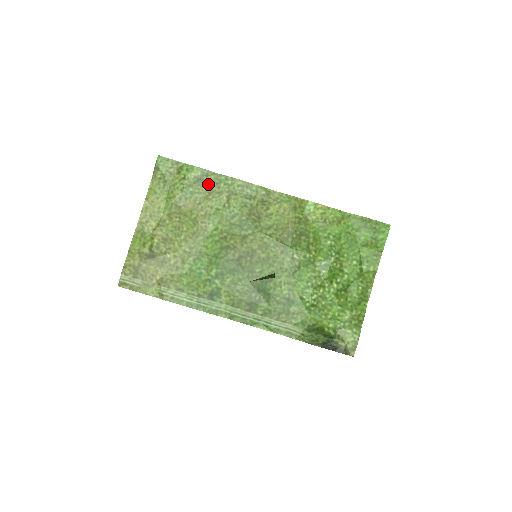
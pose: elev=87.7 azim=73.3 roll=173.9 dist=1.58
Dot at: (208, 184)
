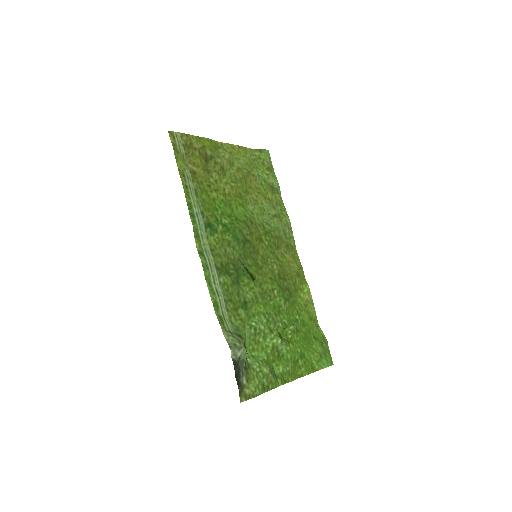
Dot at: (273, 196)
